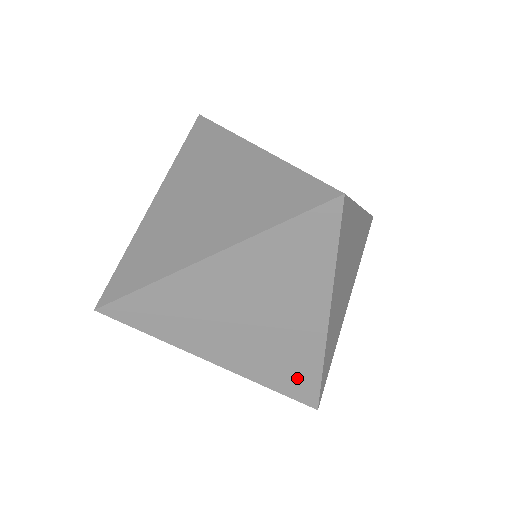
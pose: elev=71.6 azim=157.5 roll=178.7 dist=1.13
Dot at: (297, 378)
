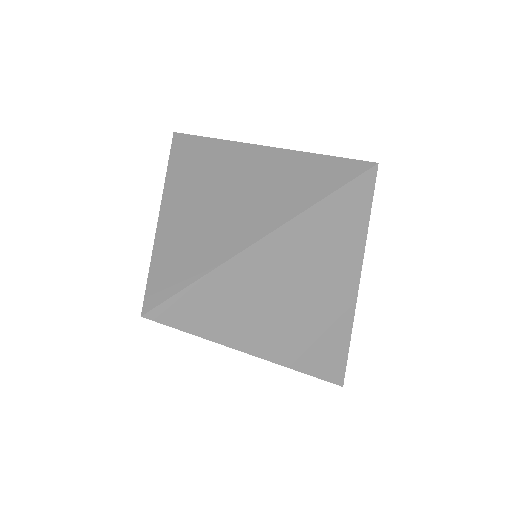
Dot at: (178, 268)
